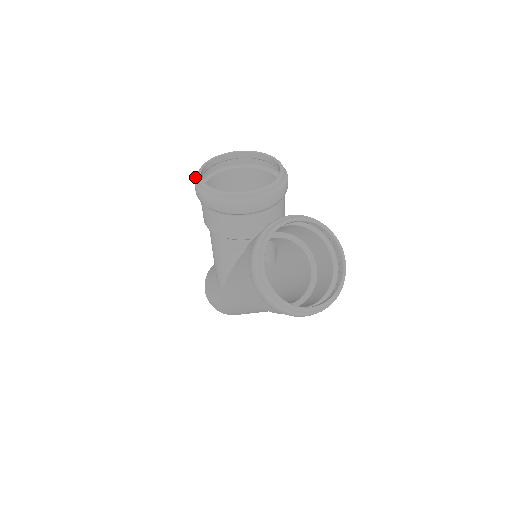
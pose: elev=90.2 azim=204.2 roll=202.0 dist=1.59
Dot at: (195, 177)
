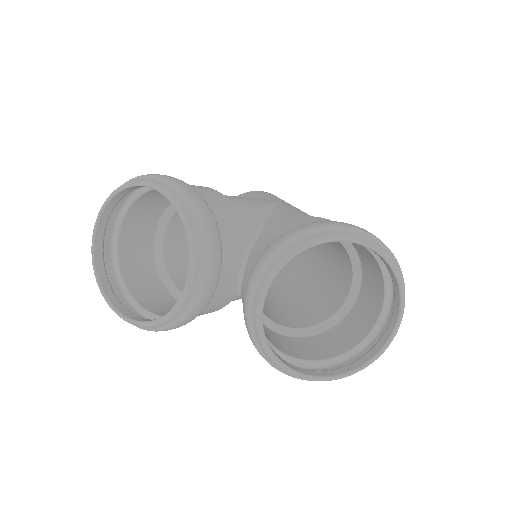
Dot at: occluded
